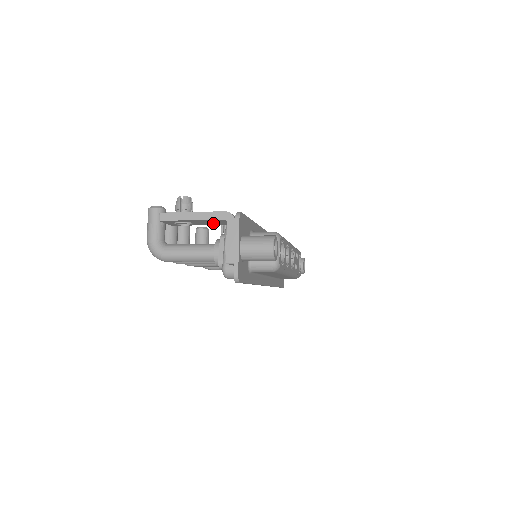
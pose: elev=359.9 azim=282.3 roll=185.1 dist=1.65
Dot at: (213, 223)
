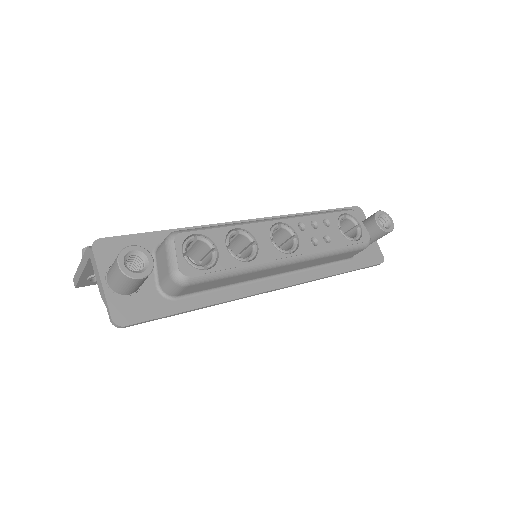
Dot at: occluded
